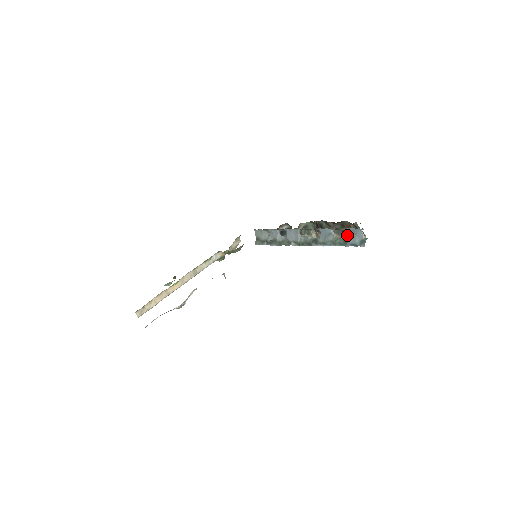
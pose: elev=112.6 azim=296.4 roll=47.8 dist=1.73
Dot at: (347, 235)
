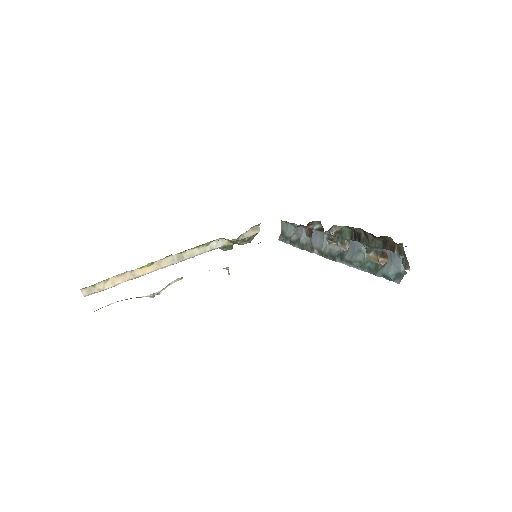
Dot at: (387, 259)
